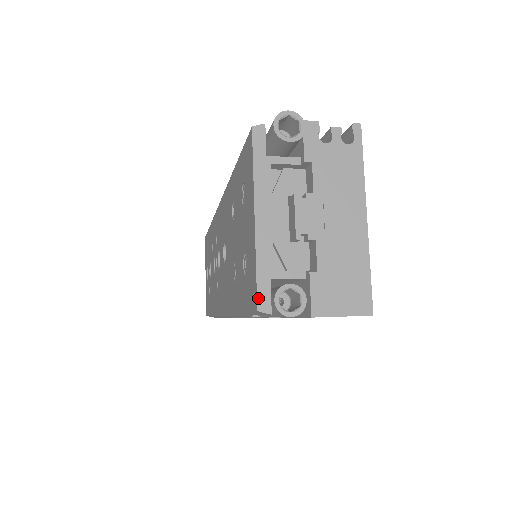
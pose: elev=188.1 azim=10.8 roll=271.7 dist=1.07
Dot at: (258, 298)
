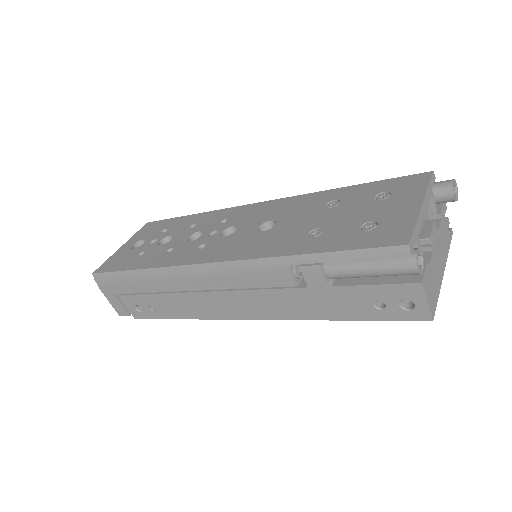
Dot at: (411, 239)
